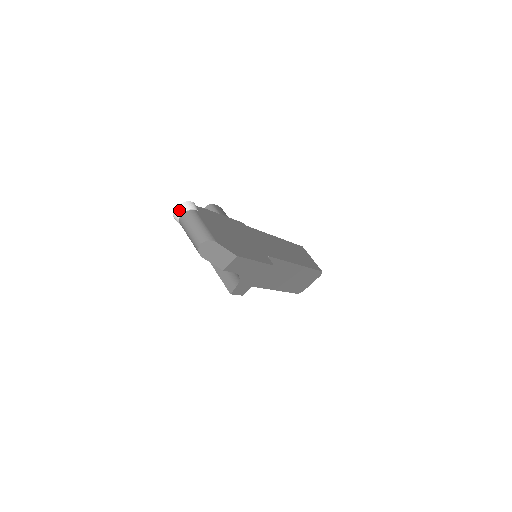
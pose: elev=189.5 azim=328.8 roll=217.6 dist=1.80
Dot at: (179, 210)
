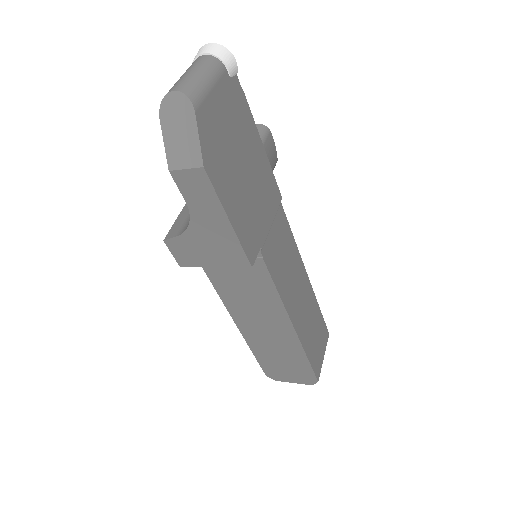
Dot at: (208, 47)
